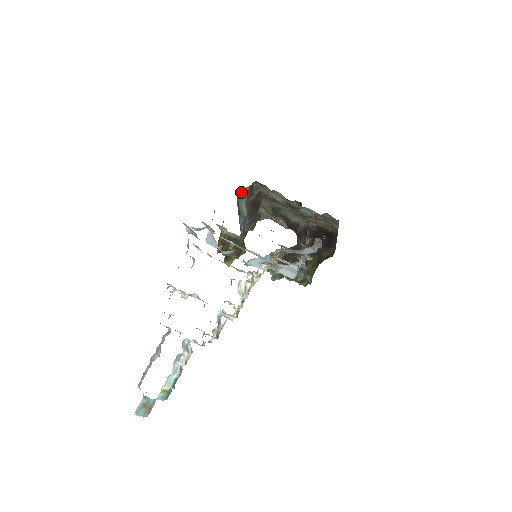
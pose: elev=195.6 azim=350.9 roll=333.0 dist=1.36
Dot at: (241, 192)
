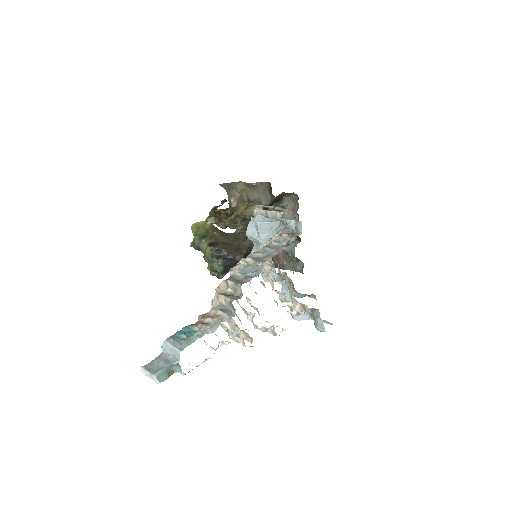
Dot at: (285, 193)
